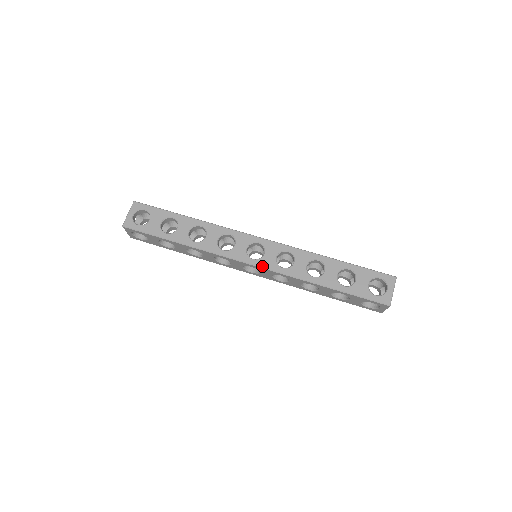
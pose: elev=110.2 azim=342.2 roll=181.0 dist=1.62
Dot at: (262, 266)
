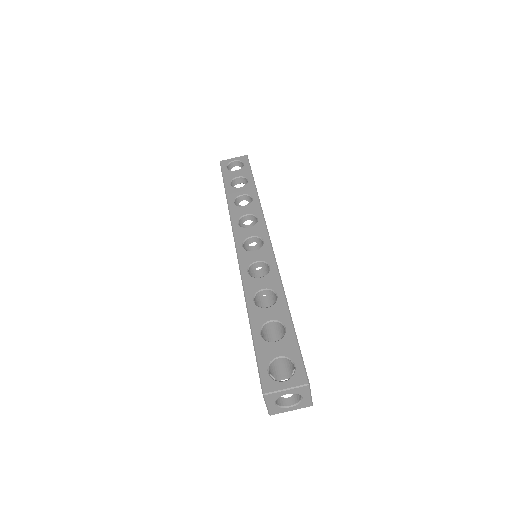
Dot at: (239, 256)
